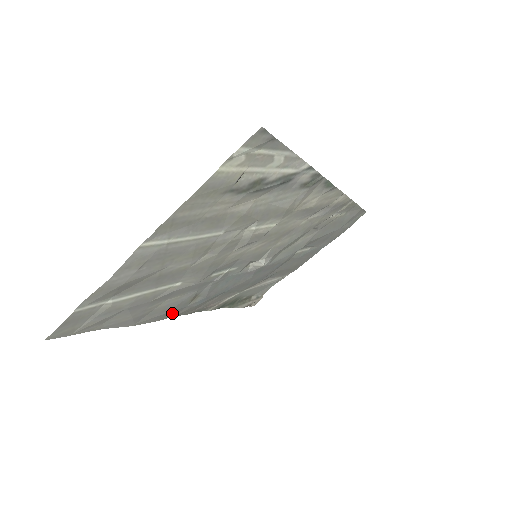
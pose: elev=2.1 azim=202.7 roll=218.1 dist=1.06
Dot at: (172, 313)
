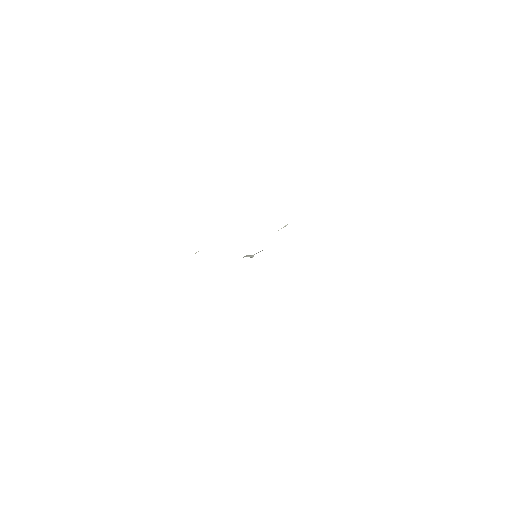
Dot at: occluded
